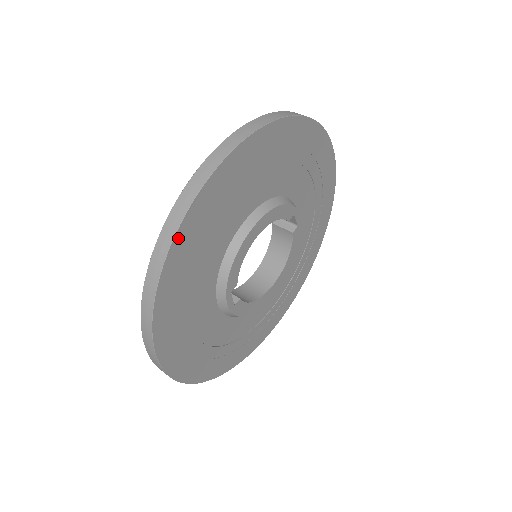
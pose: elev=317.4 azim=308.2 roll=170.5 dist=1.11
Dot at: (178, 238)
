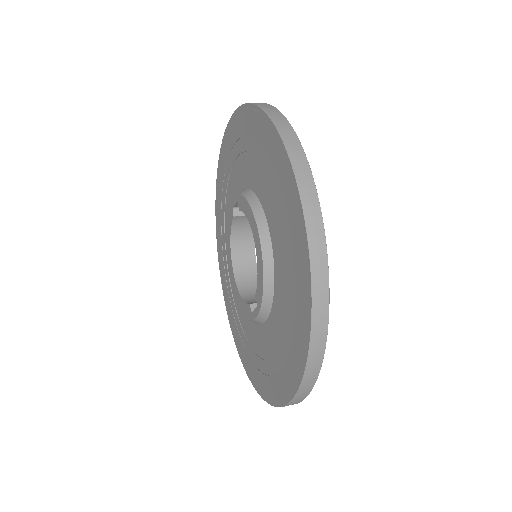
Dot at: (326, 296)
